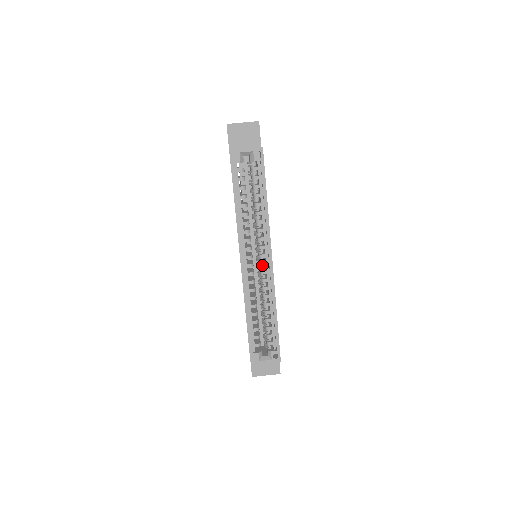
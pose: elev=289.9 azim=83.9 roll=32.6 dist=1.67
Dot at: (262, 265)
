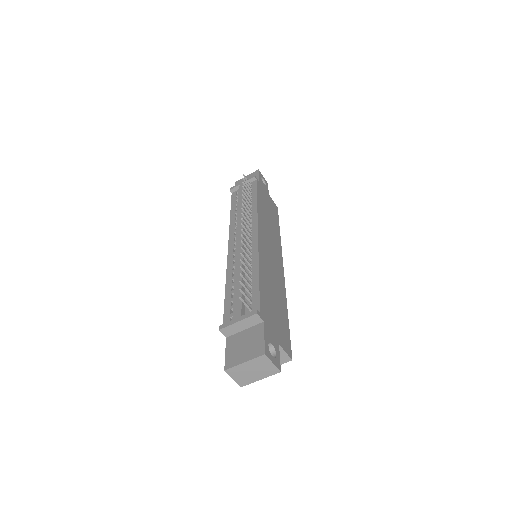
Dot at: occluded
